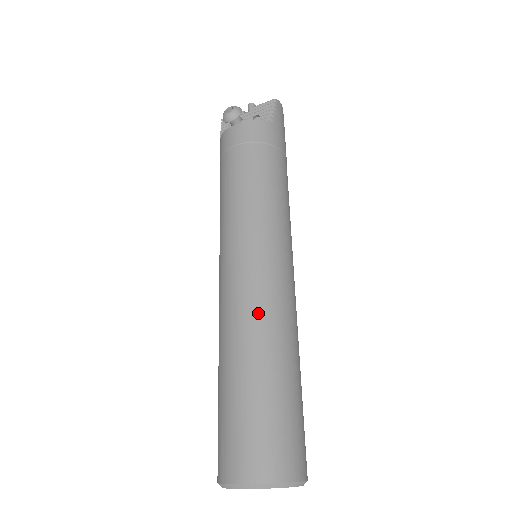
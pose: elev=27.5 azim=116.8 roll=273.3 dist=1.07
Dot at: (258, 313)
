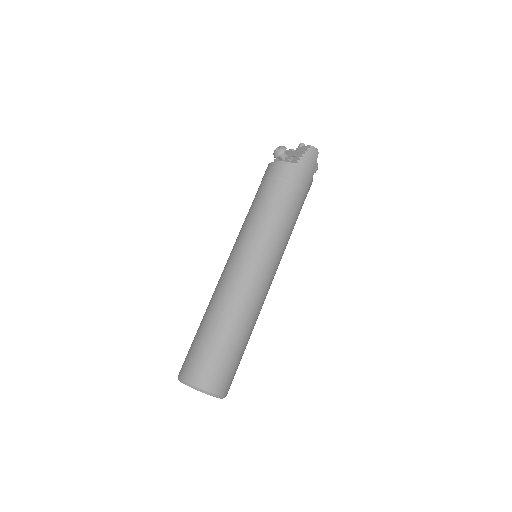
Dot at: (227, 292)
